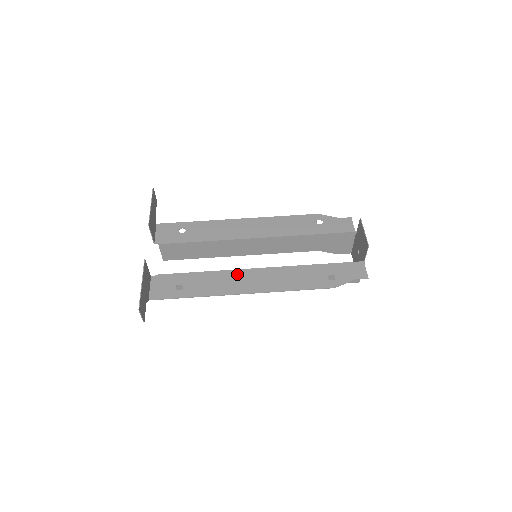
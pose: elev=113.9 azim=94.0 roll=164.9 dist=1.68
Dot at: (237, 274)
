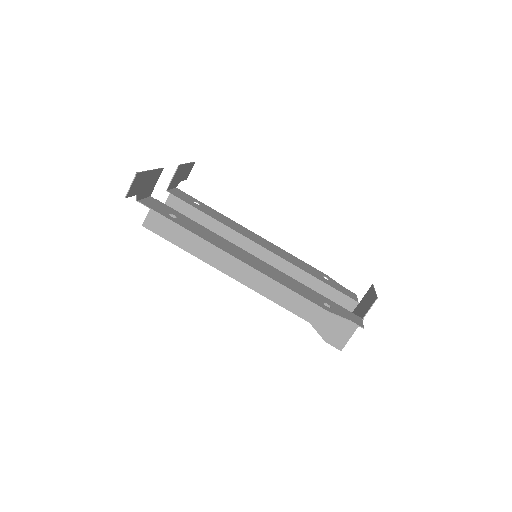
Dot at: (234, 246)
